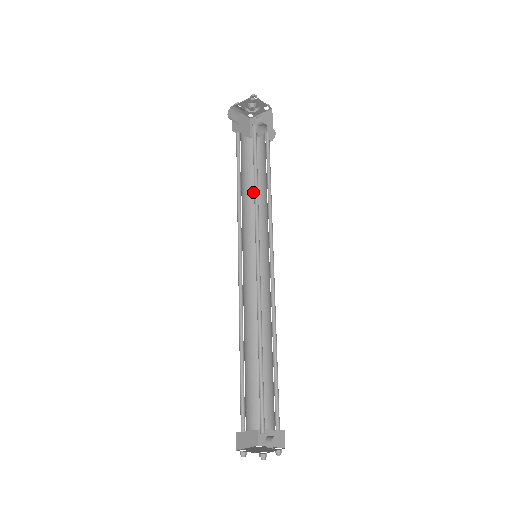
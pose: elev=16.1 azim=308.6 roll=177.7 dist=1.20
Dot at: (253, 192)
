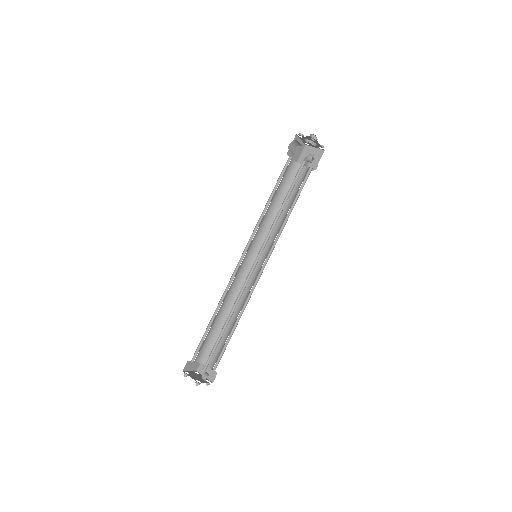
Dot at: (278, 206)
